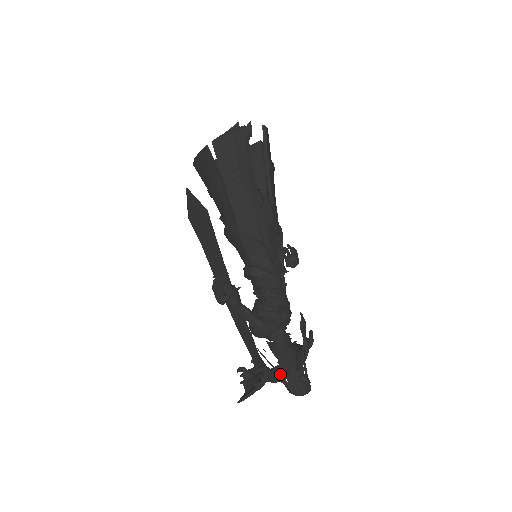
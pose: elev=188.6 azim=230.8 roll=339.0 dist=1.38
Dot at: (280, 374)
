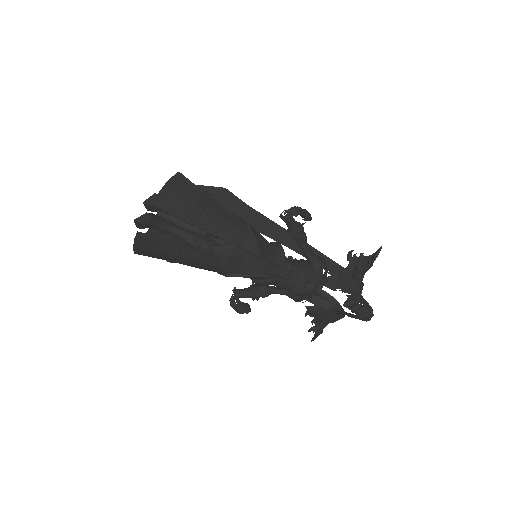
Dot at: (332, 322)
